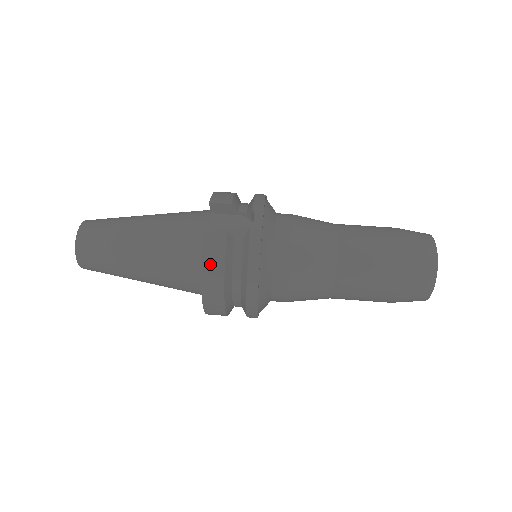
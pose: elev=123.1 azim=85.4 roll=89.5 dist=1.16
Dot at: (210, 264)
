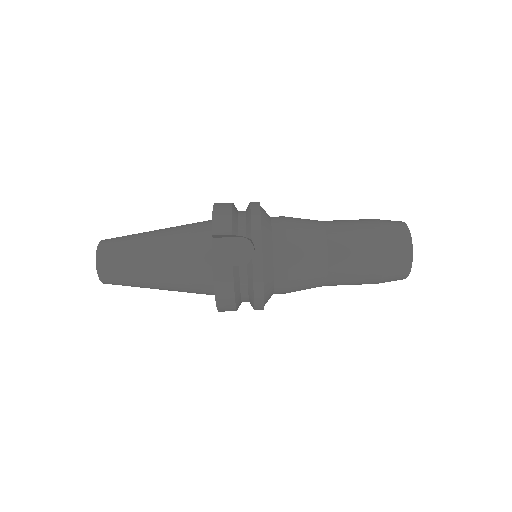
Dot at: (222, 292)
